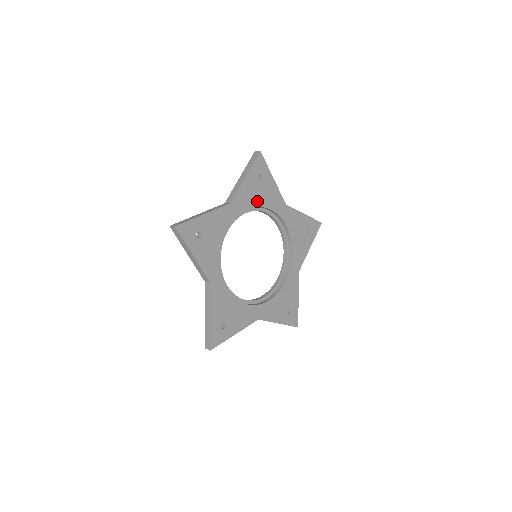
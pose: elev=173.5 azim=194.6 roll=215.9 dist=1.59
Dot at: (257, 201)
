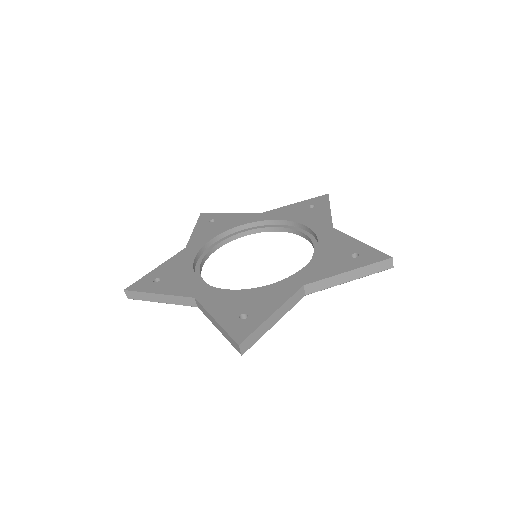
Dot at: (220, 231)
